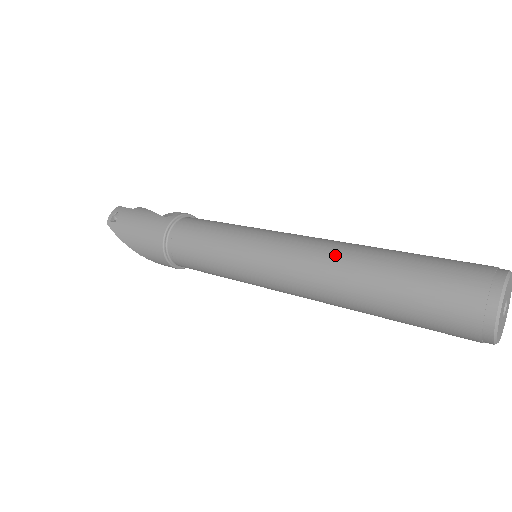
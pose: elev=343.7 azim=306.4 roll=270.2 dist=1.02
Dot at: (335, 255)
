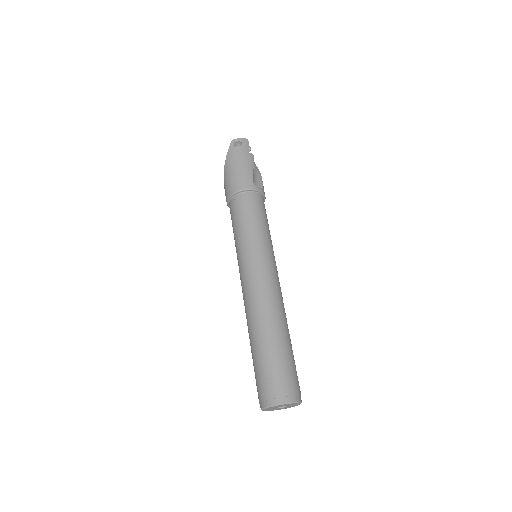
Dot at: (270, 309)
